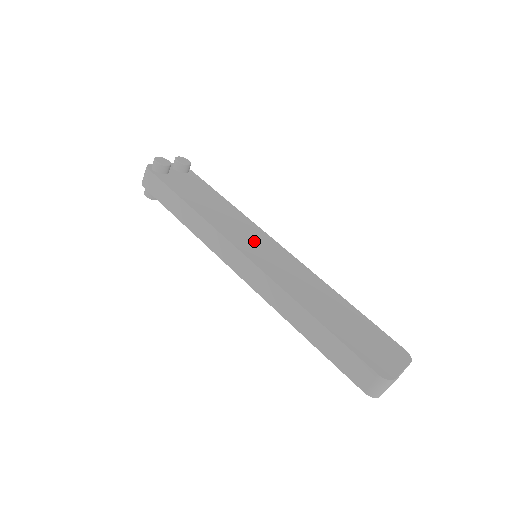
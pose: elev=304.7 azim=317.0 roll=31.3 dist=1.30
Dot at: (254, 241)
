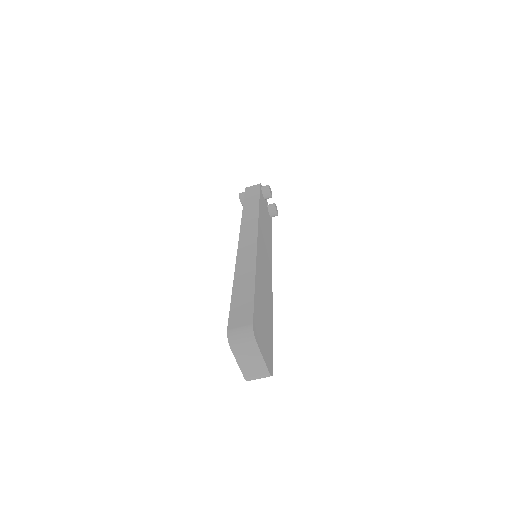
Dot at: (266, 250)
